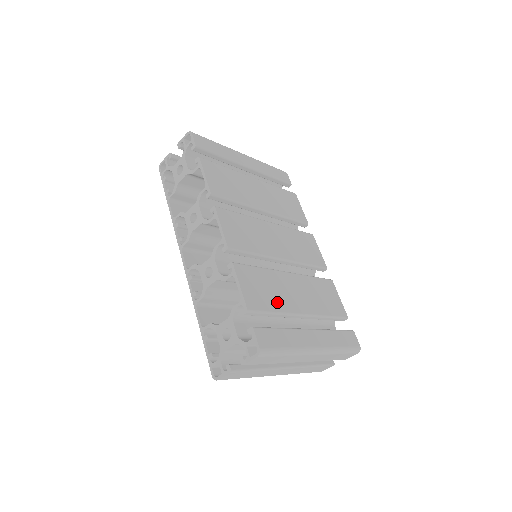
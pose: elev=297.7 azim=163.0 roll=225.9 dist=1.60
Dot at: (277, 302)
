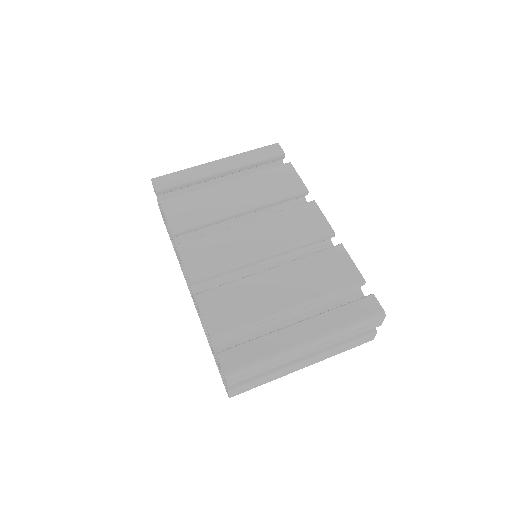
Dot at: (251, 312)
